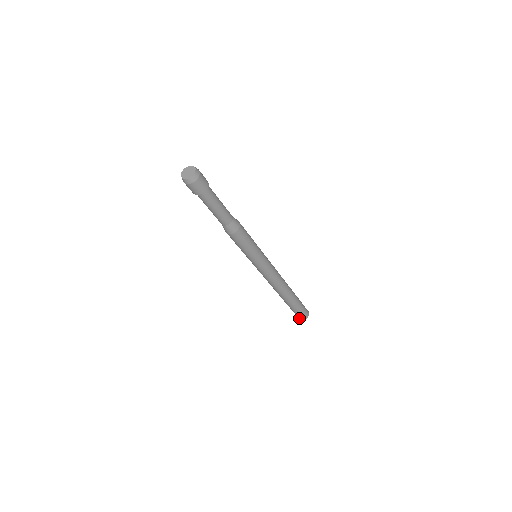
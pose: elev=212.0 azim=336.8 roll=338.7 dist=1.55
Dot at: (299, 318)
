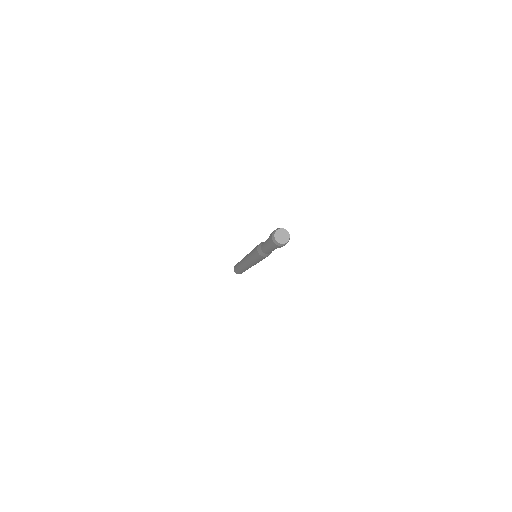
Dot at: (235, 271)
